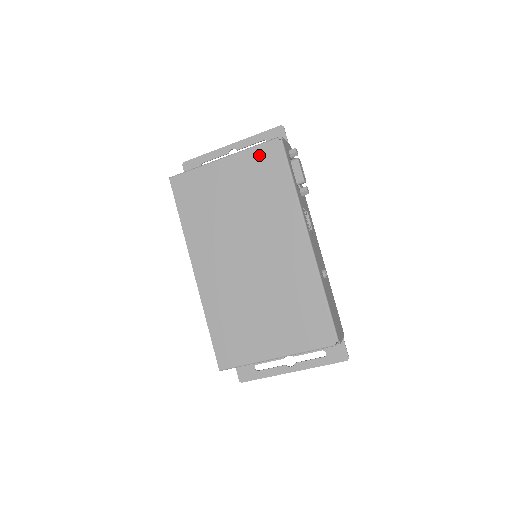
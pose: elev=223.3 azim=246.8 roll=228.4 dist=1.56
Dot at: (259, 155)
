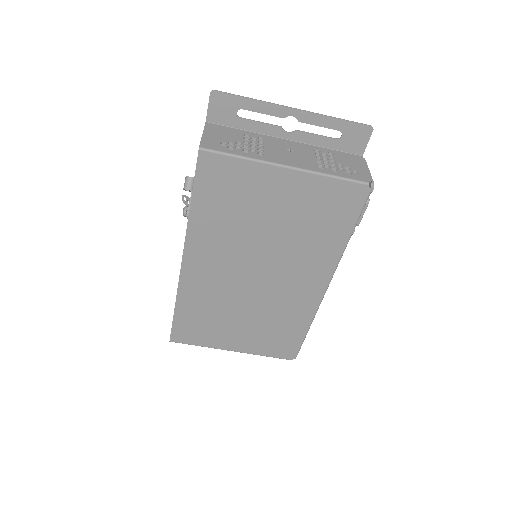
Dot at: (335, 190)
